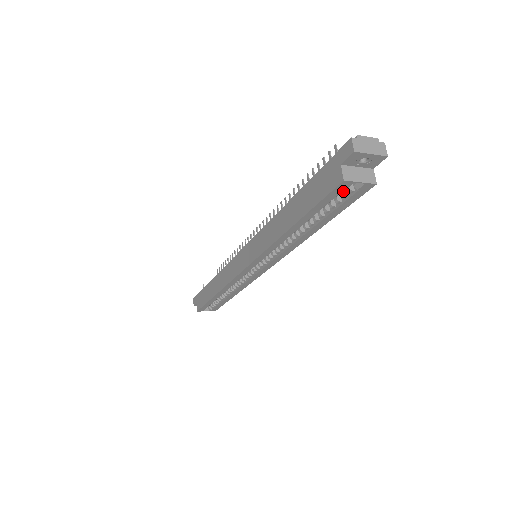
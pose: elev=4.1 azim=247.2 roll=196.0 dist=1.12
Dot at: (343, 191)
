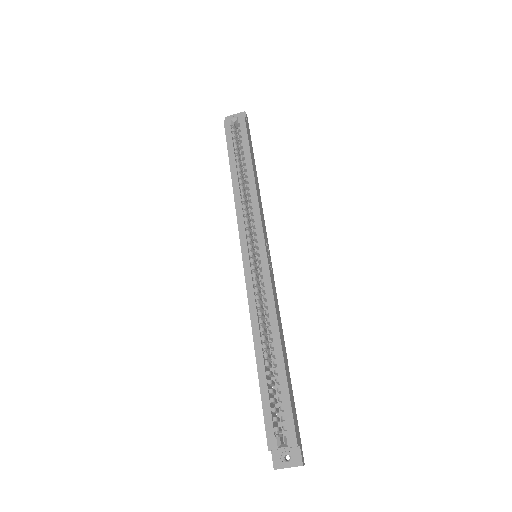
Dot at: (239, 135)
